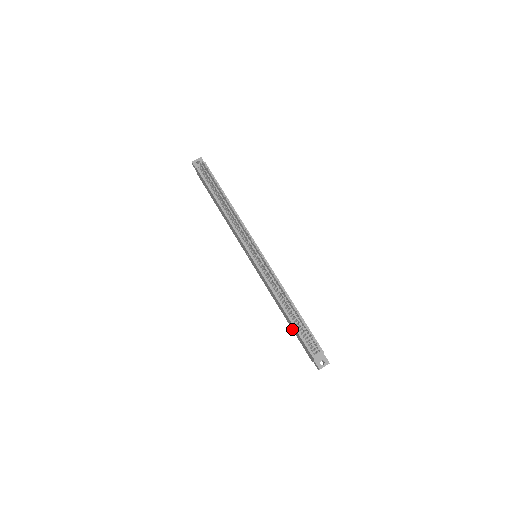
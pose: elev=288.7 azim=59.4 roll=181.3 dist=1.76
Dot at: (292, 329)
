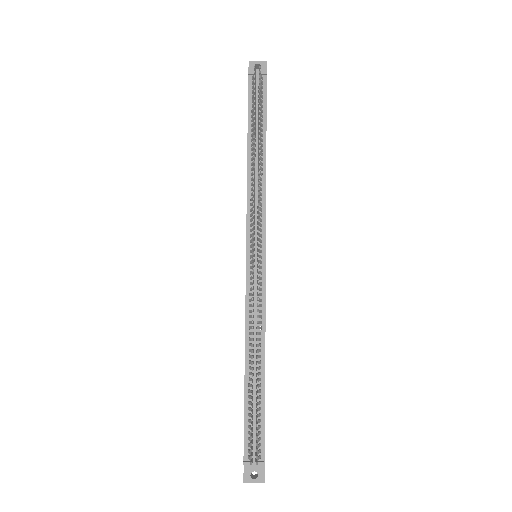
Dot at: occluded
